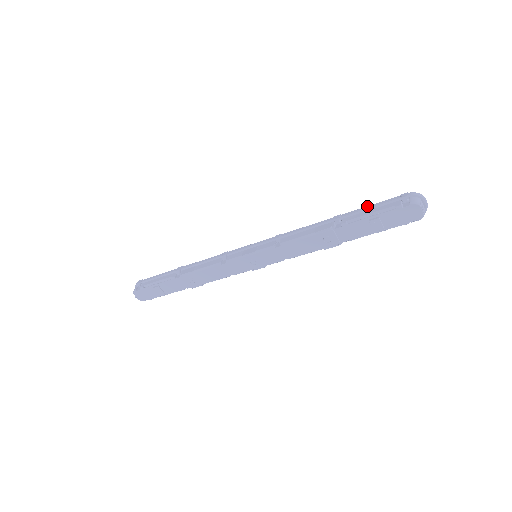
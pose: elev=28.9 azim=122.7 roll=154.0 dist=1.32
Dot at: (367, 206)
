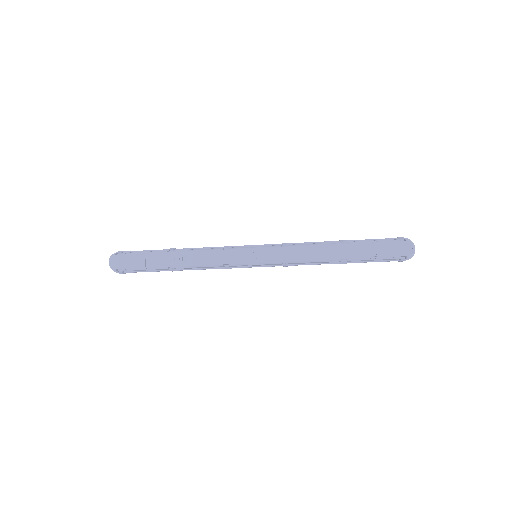
Dot at: (369, 239)
